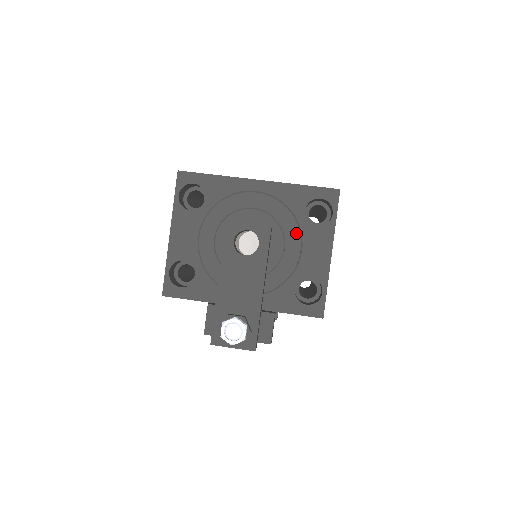
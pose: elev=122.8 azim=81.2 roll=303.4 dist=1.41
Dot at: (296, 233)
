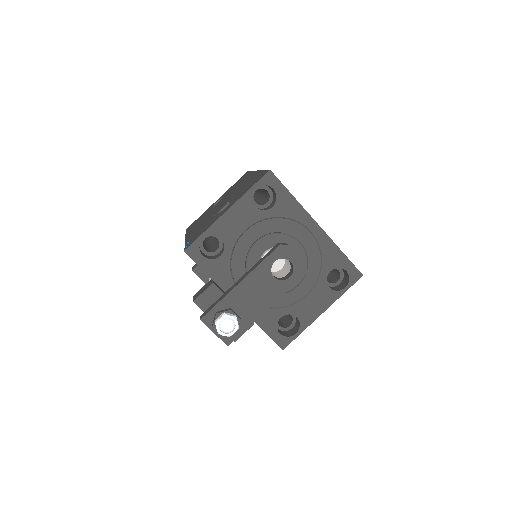
Dot at: (313, 281)
